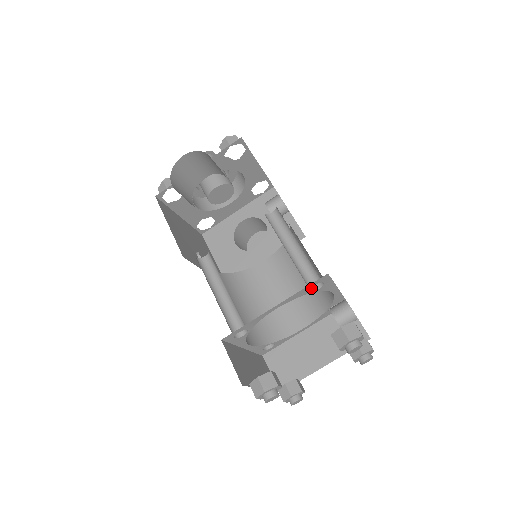
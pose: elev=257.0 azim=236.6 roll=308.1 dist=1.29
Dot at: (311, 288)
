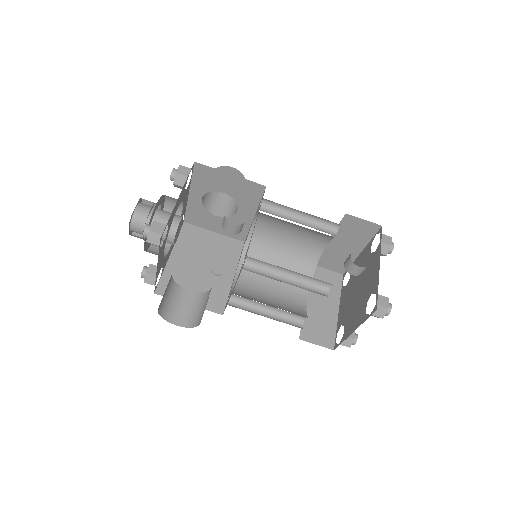
Dot at: (326, 289)
